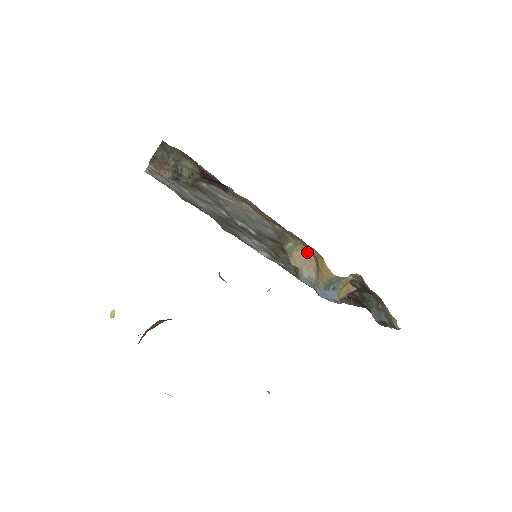
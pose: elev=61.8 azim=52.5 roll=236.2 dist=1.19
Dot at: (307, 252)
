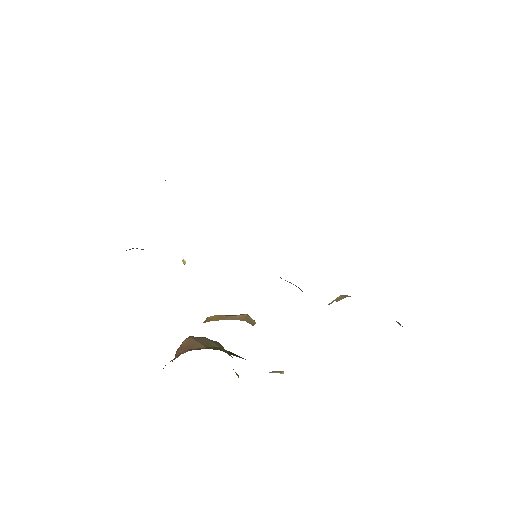
Dot at: occluded
